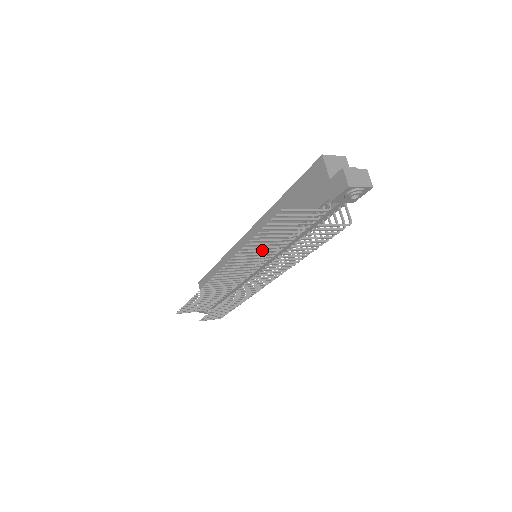
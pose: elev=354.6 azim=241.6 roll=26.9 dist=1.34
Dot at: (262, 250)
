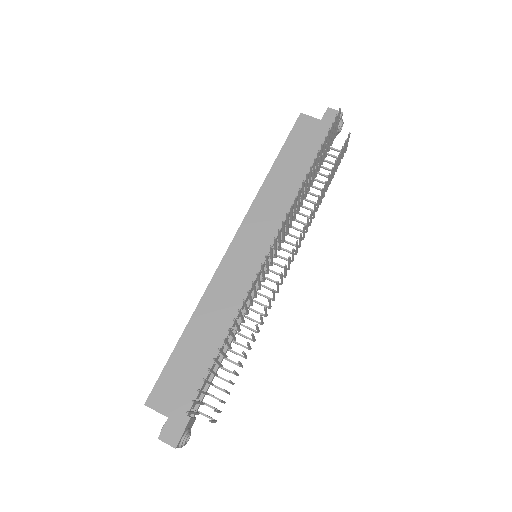
Dot at: (302, 194)
